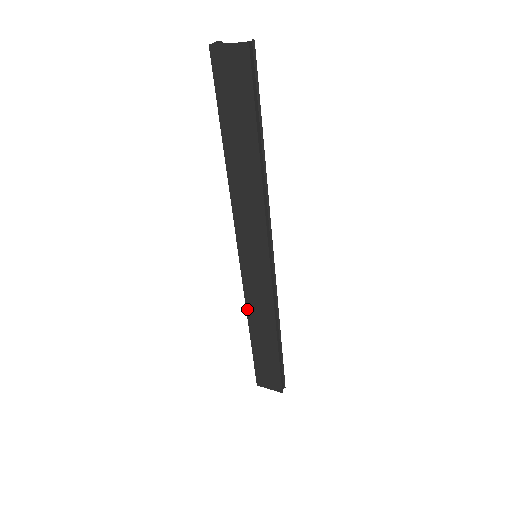
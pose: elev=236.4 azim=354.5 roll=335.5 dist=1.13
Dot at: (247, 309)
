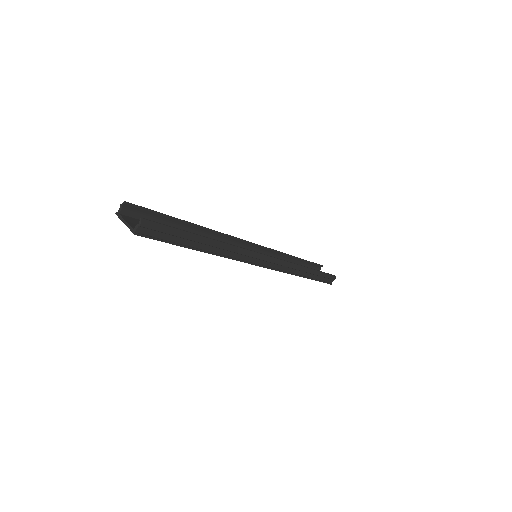
Dot at: occluded
